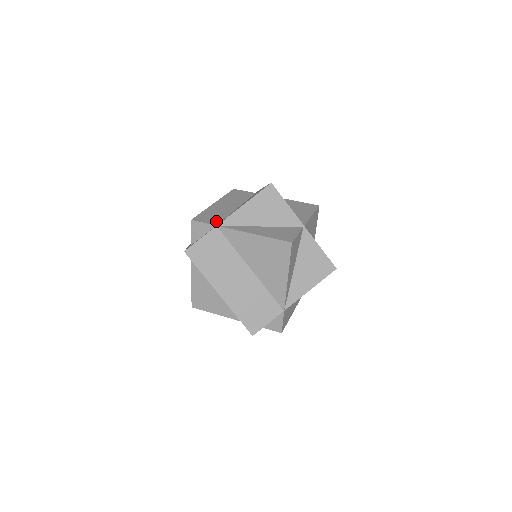
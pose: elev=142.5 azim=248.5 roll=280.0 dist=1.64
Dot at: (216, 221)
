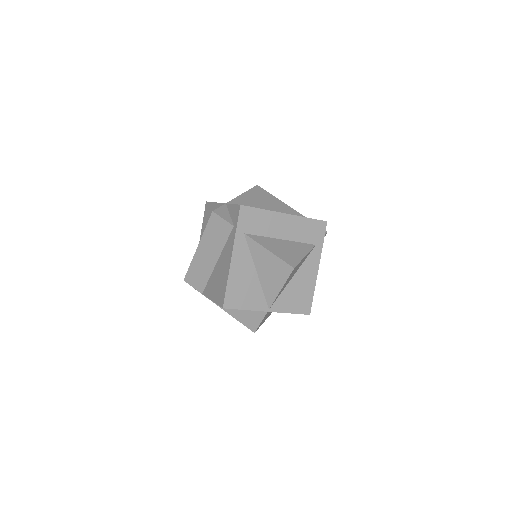
Dot at: (201, 287)
